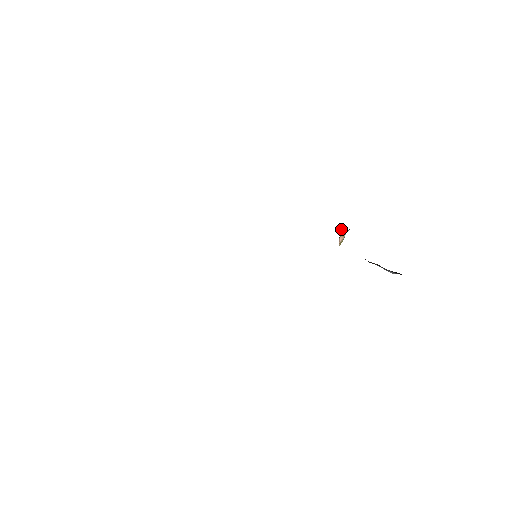
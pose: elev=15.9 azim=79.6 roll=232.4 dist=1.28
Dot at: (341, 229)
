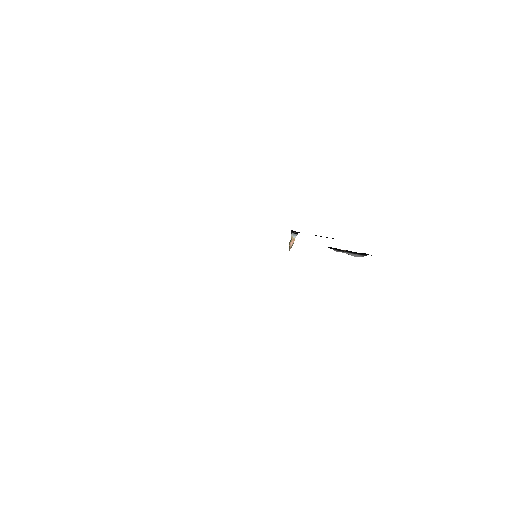
Dot at: (292, 233)
